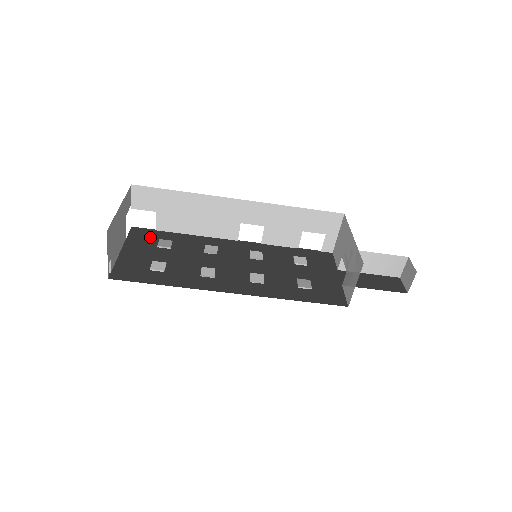
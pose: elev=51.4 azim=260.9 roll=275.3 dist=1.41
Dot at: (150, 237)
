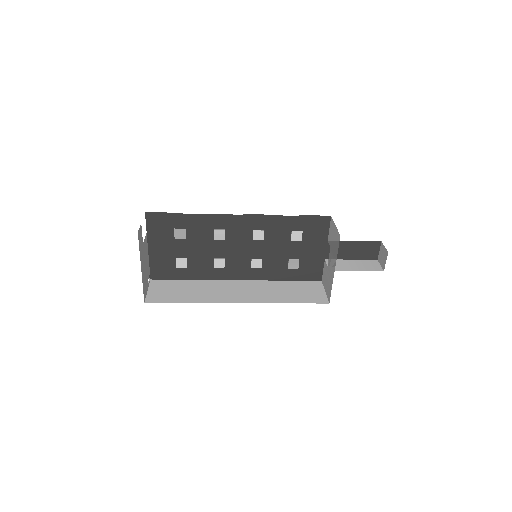
Dot at: (165, 225)
